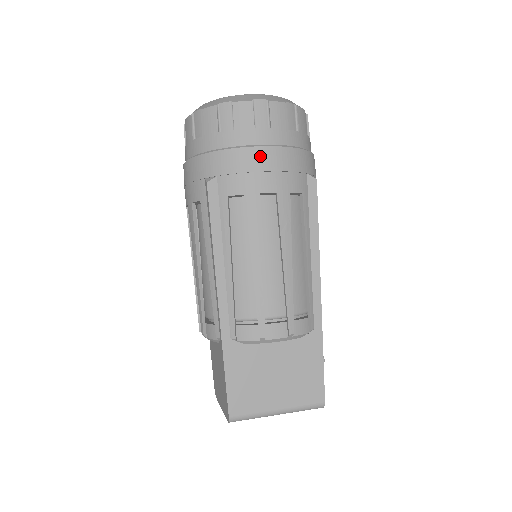
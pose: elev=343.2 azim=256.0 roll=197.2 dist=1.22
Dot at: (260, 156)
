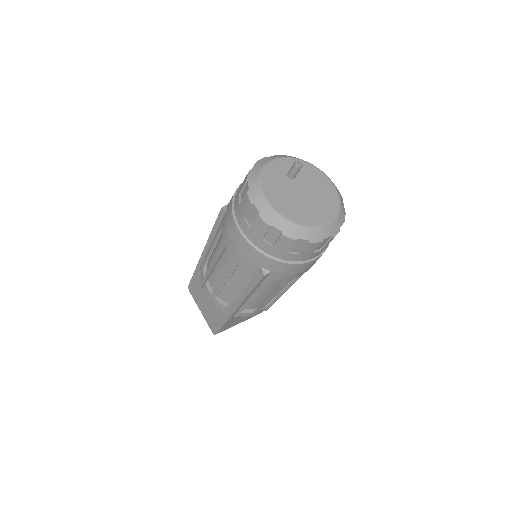
Dot at: (306, 266)
